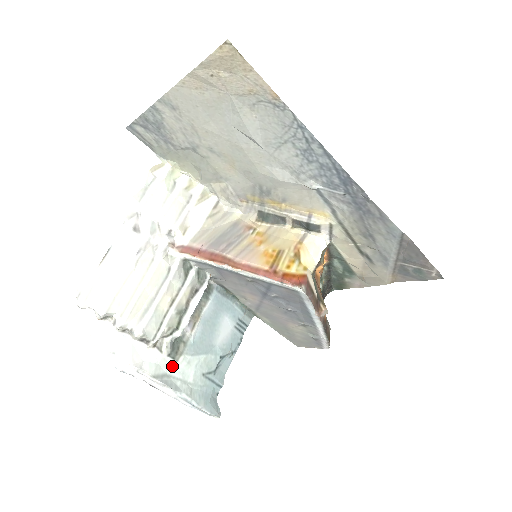
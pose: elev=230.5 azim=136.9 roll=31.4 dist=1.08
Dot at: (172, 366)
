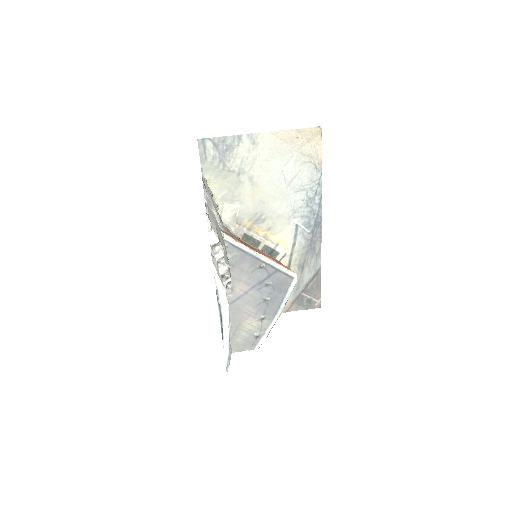
Dot at: occluded
